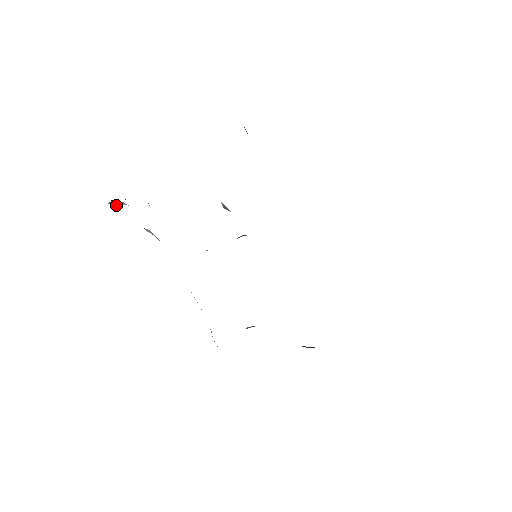
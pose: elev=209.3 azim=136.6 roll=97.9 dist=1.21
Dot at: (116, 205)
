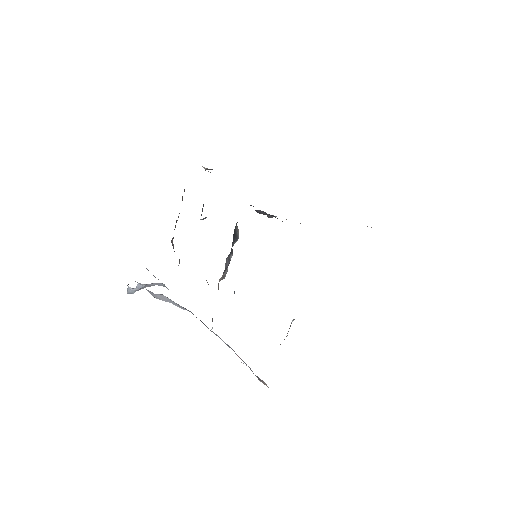
Dot at: occluded
